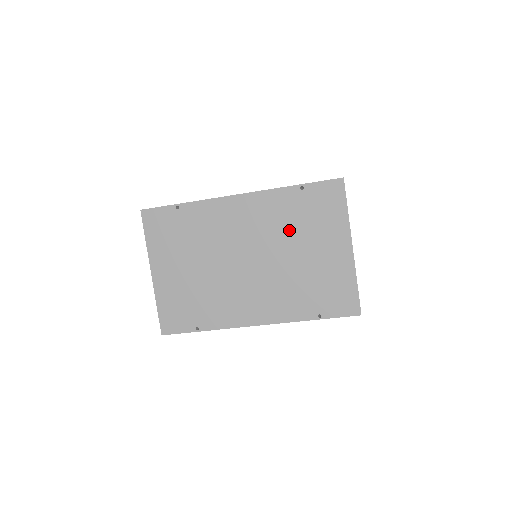
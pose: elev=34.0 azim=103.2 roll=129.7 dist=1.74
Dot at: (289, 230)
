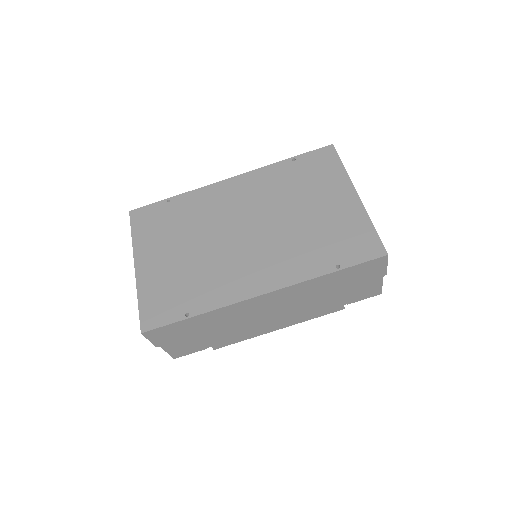
Dot at: (287, 194)
